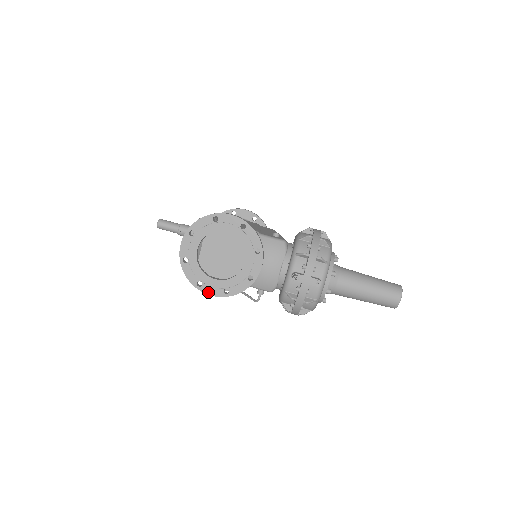
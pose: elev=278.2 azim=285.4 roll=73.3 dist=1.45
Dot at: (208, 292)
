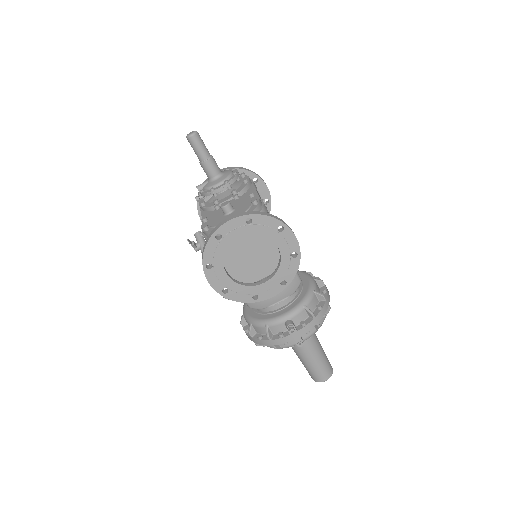
Dot at: (209, 279)
